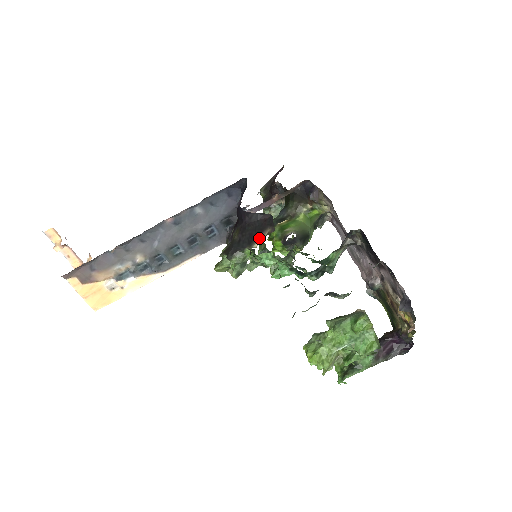
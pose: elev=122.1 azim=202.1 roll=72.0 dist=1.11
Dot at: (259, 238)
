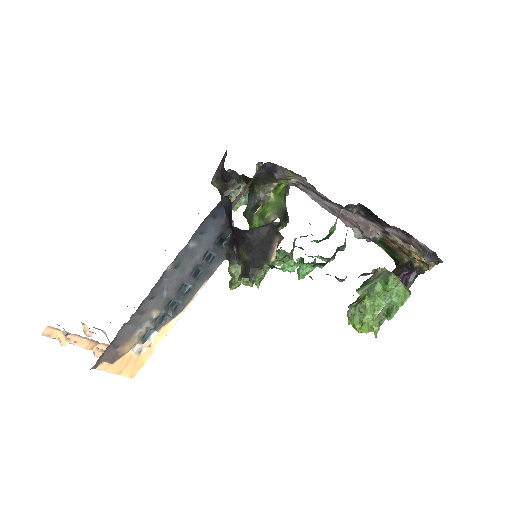
Dot at: (272, 250)
